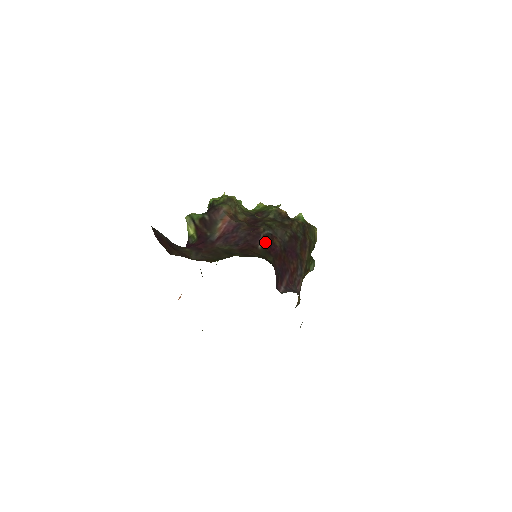
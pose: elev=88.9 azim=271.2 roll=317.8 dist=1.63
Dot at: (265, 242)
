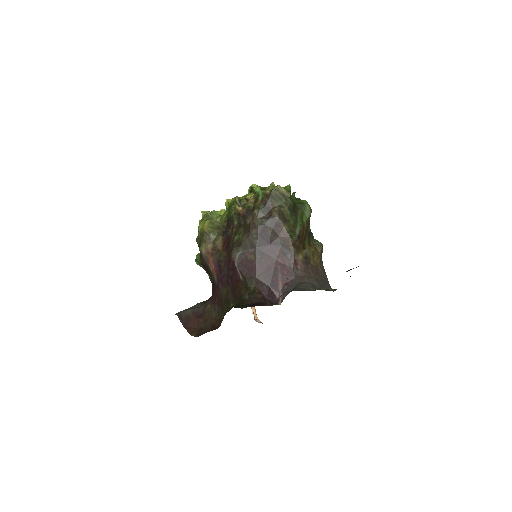
Dot at: (242, 269)
